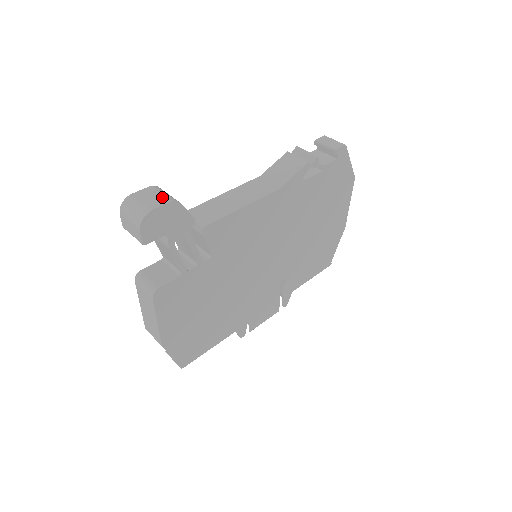
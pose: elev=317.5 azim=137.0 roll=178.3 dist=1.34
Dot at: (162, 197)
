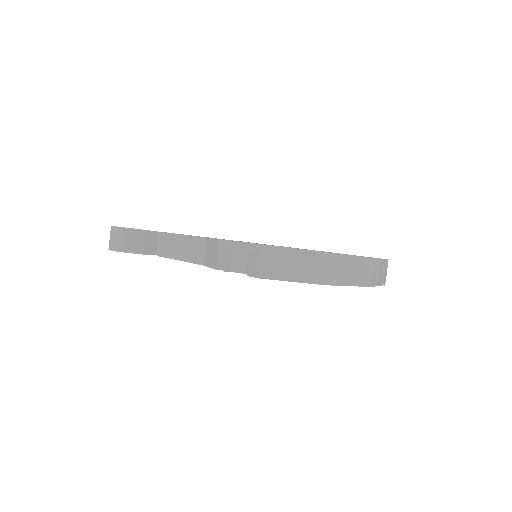
Dot at: (115, 243)
